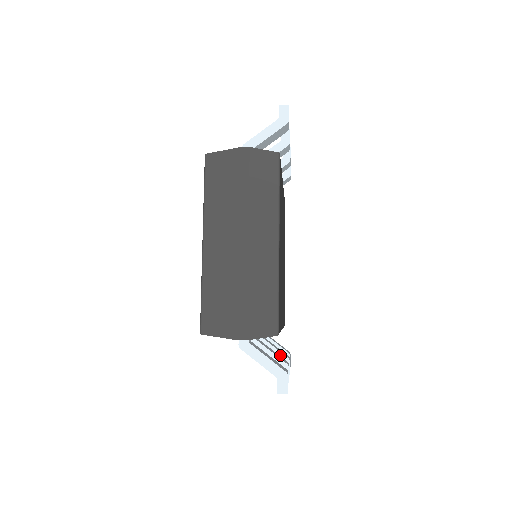
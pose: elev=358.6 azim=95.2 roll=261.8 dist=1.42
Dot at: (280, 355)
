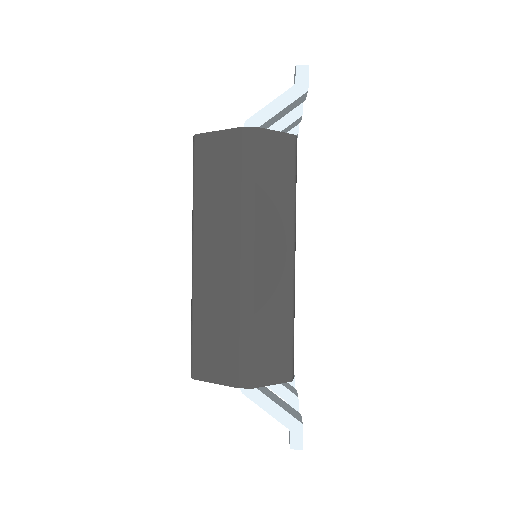
Dot at: occluded
